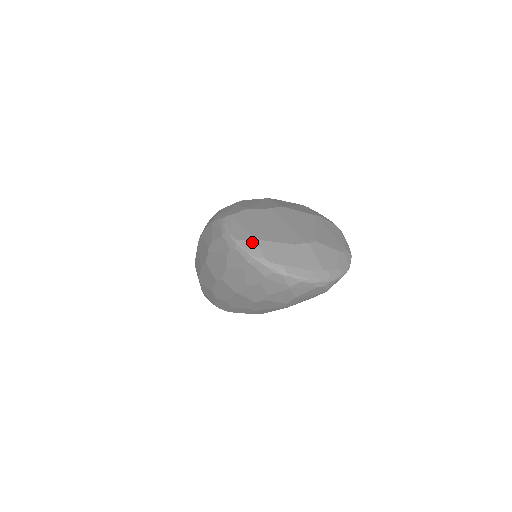
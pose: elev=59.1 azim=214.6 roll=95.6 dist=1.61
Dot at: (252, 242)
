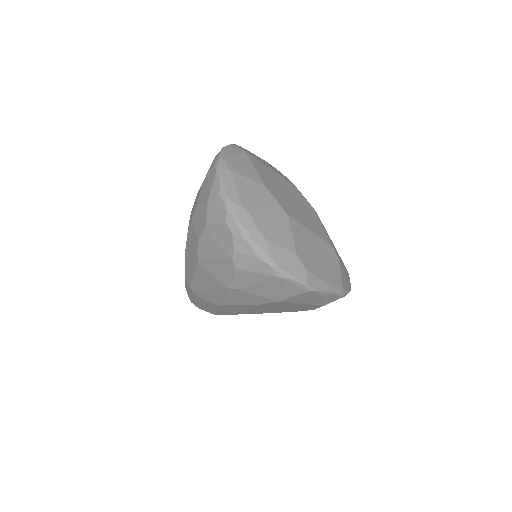
Dot at: (241, 150)
